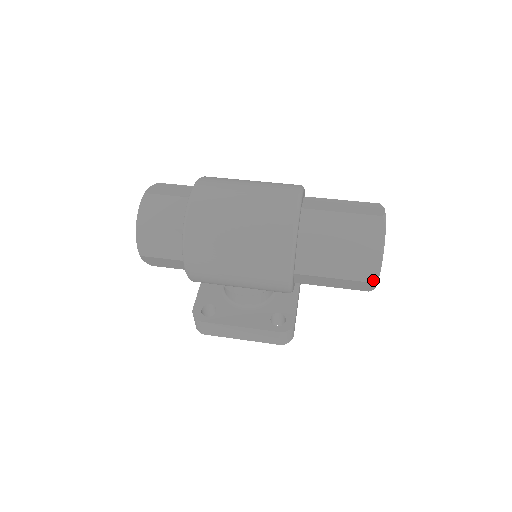
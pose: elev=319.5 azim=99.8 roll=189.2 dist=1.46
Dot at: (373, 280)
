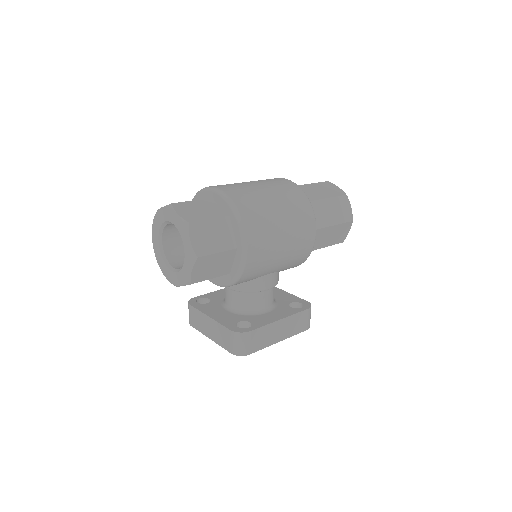
Dot at: (351, 219)
